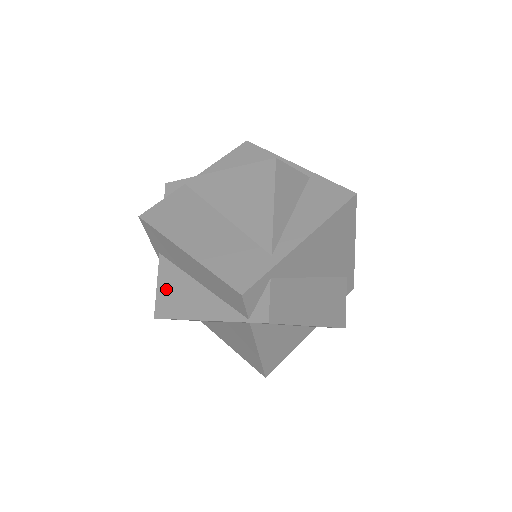
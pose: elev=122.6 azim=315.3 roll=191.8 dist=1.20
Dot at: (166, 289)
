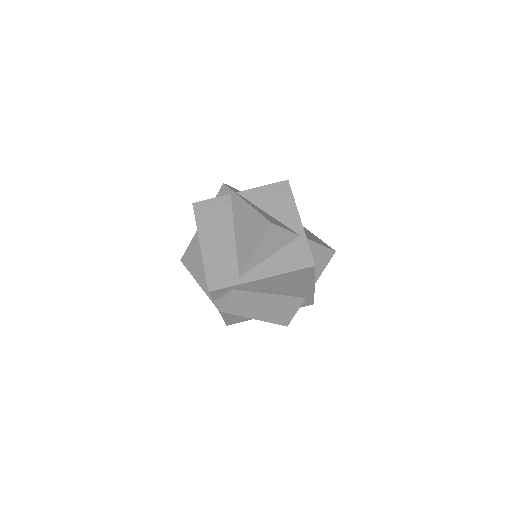
Dot at: (192, 249)
